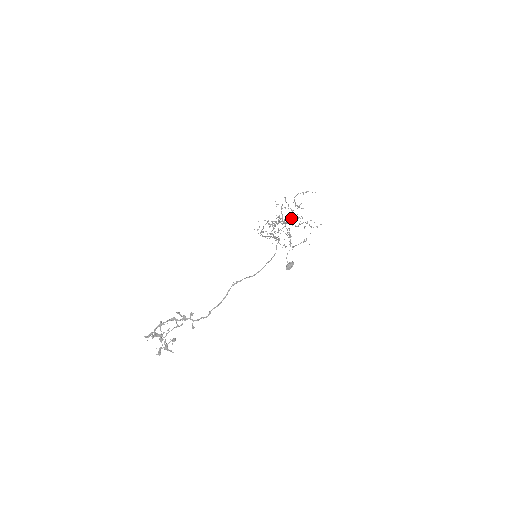
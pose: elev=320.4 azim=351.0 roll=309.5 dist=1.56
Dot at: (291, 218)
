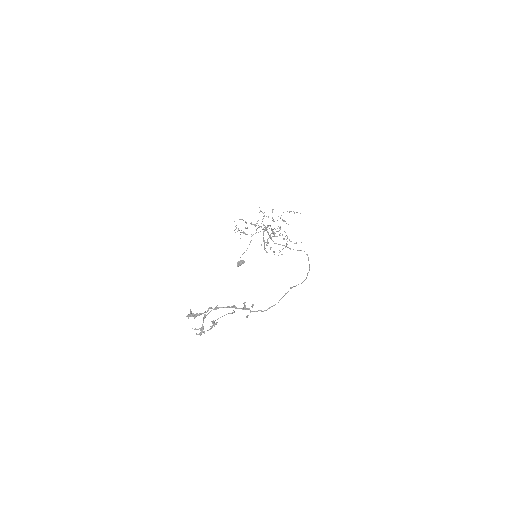
Dot at: occluded
